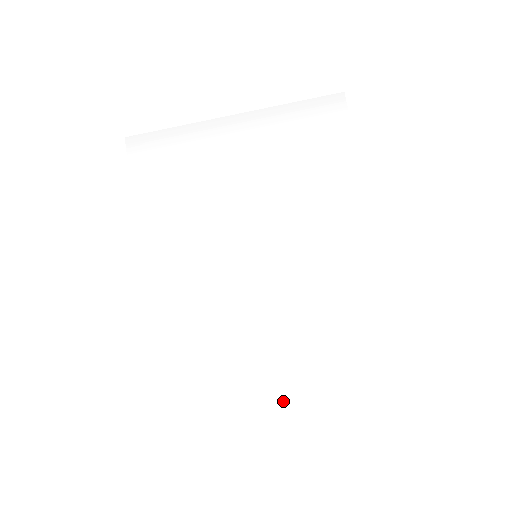
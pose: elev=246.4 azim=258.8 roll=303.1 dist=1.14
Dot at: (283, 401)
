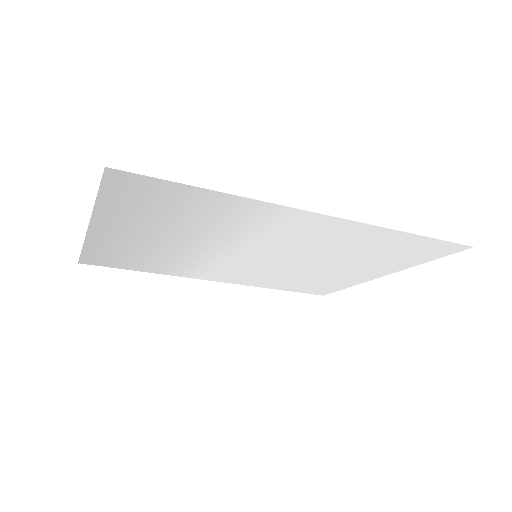
Dot at: (375, 275)
